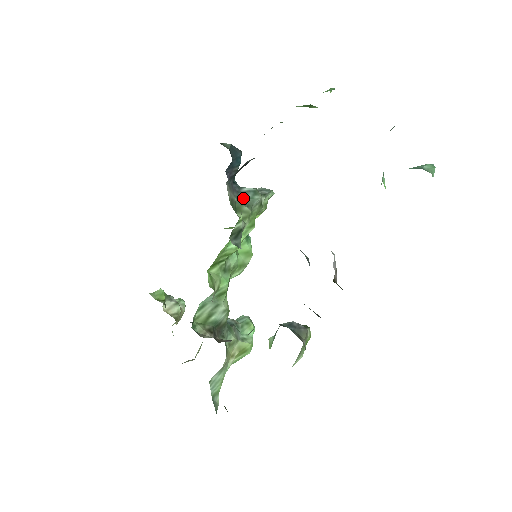
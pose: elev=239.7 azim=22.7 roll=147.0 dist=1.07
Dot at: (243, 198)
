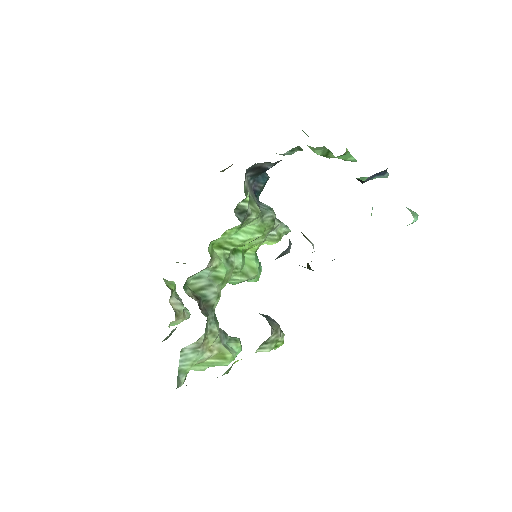
Dot at: (259, 205)
